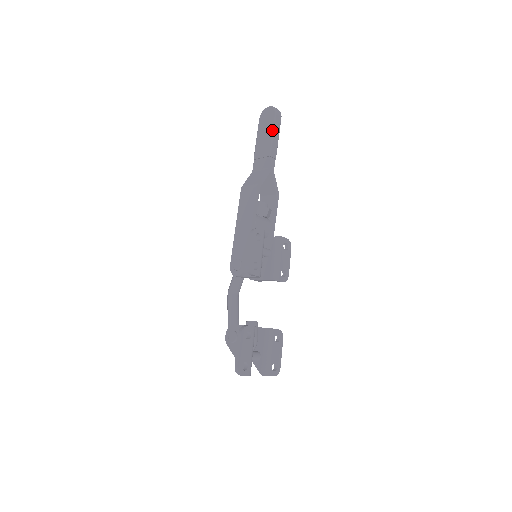
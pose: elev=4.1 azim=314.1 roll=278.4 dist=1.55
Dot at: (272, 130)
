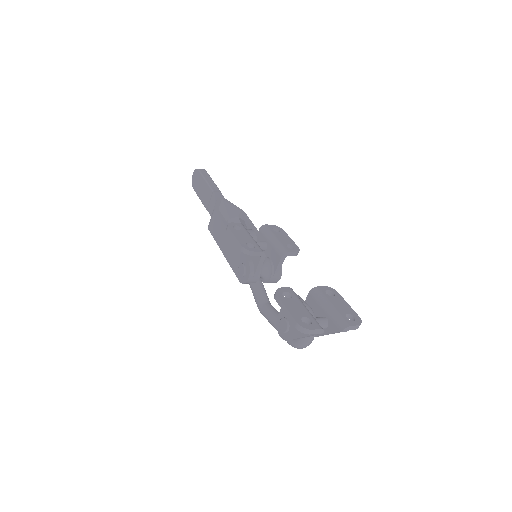
Dot at: (203, 179)
